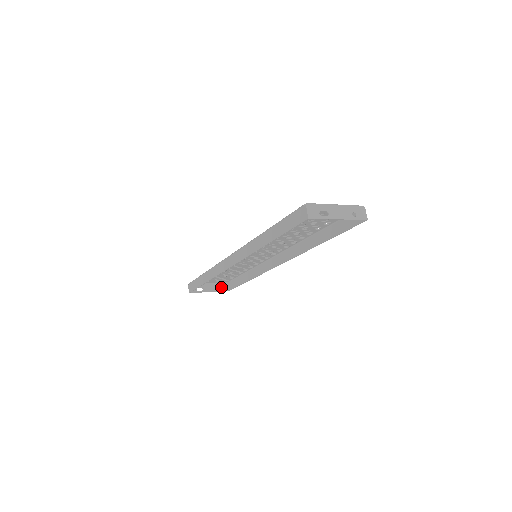
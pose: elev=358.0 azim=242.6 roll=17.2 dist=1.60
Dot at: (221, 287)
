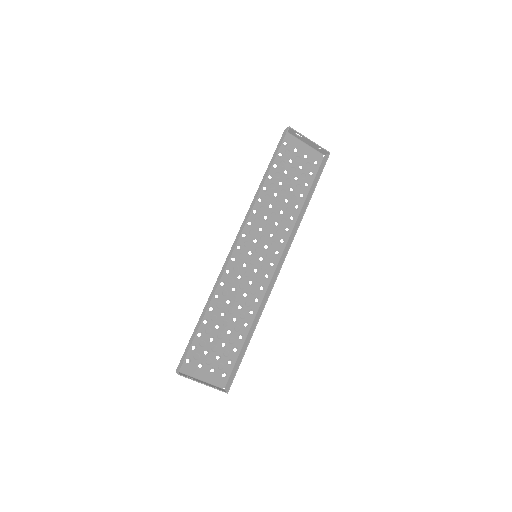
Dot at: occluded
